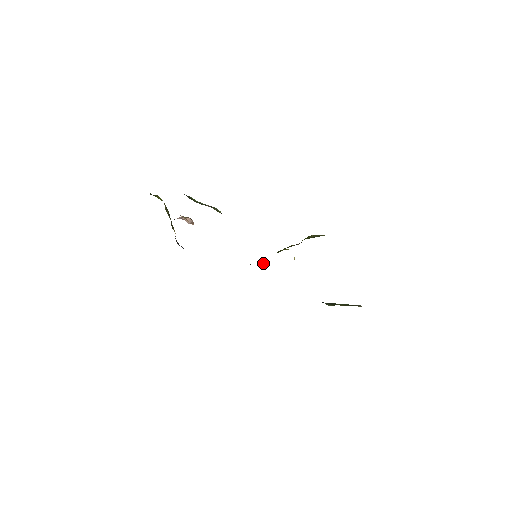
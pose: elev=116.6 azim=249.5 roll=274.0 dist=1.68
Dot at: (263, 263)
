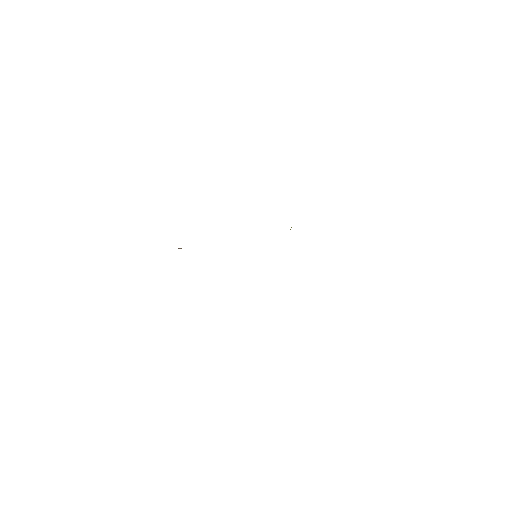
Dot at: occluded
